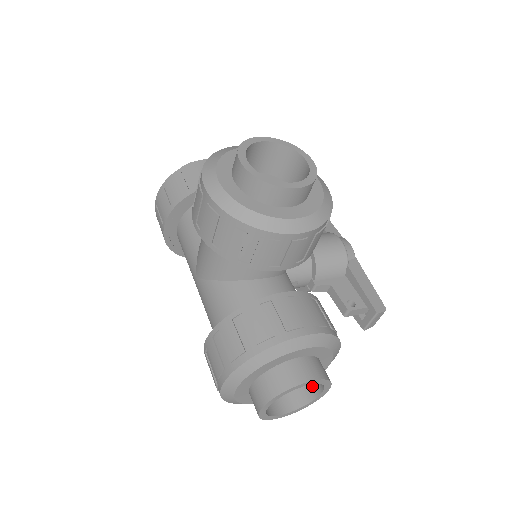
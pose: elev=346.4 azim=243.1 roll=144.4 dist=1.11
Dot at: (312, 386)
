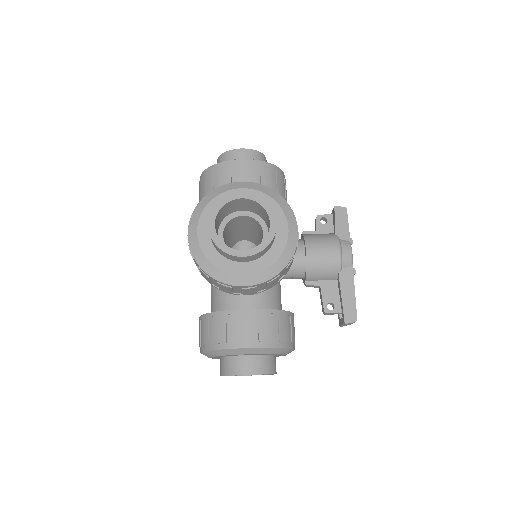
Dot at: occluded
